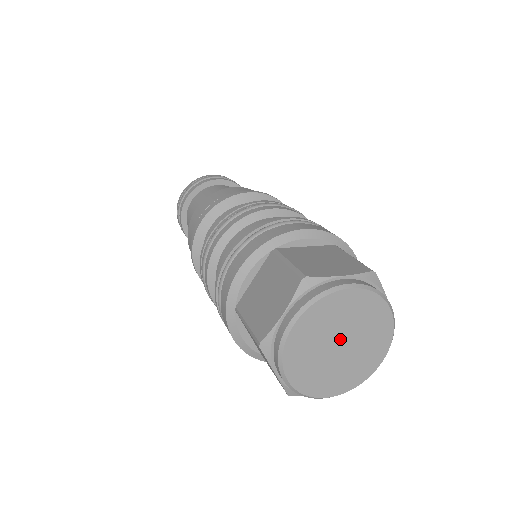
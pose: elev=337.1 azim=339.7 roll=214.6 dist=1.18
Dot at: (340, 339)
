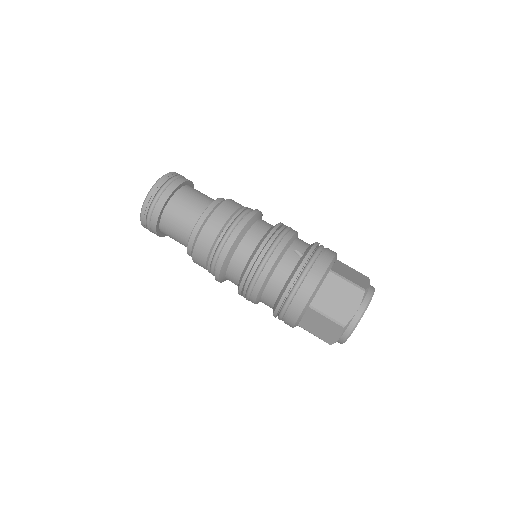
Dot at: occluded
